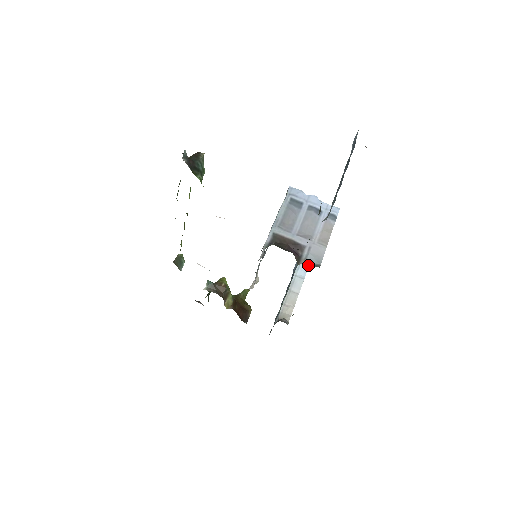
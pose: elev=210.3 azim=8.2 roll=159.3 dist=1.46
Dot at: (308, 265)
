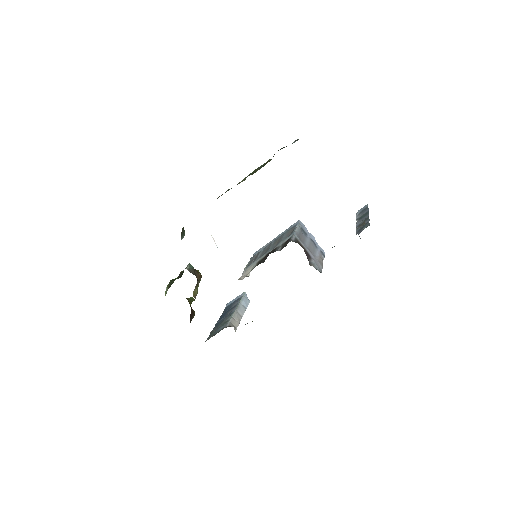
Dot at: (316, 269)
